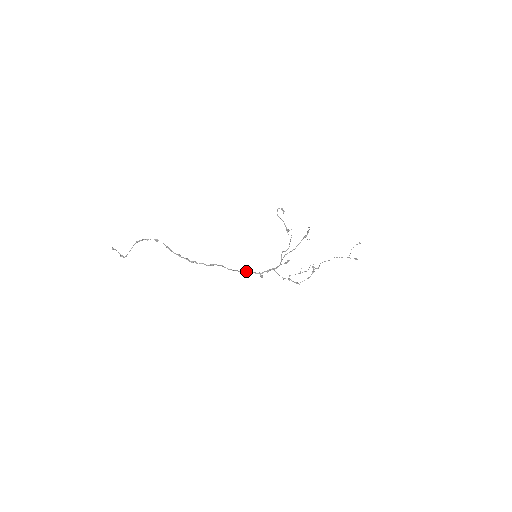
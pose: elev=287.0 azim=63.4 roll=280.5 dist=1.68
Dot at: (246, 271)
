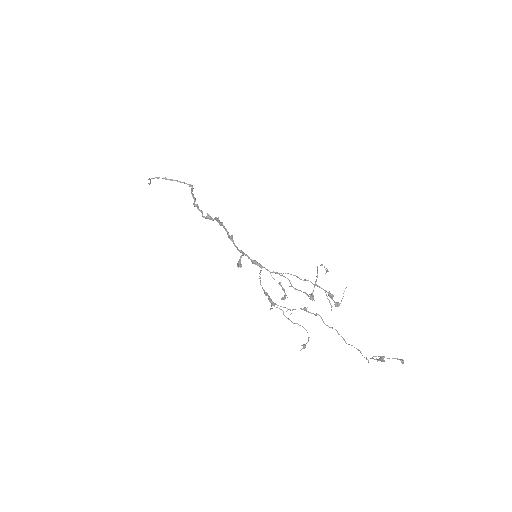
Dot at: occluded
